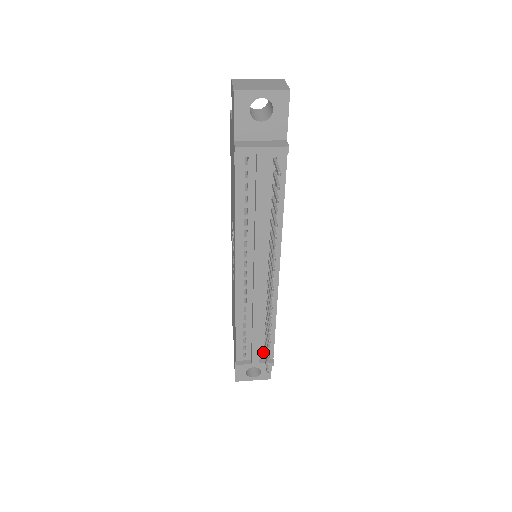
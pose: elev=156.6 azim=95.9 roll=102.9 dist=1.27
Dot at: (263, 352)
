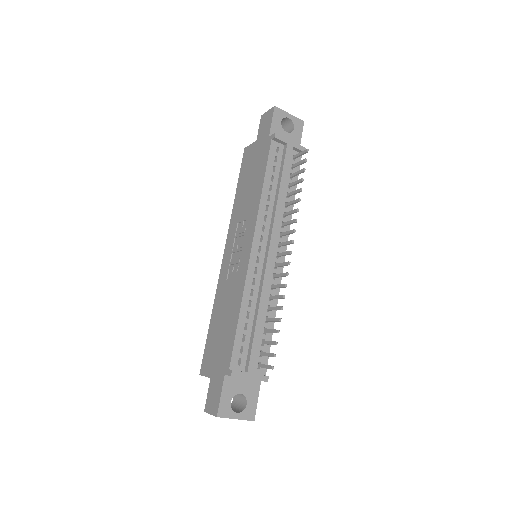
Dot at: (257, 362)
